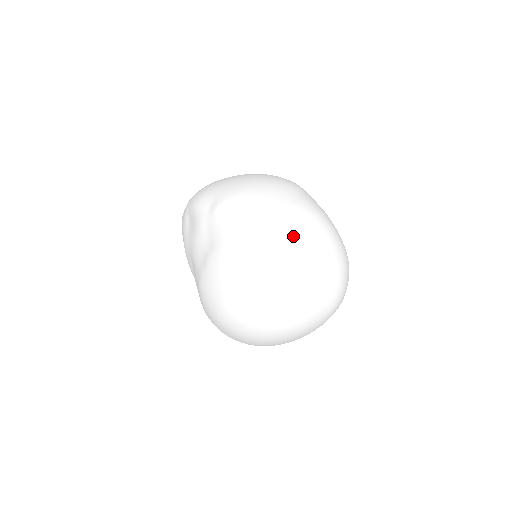
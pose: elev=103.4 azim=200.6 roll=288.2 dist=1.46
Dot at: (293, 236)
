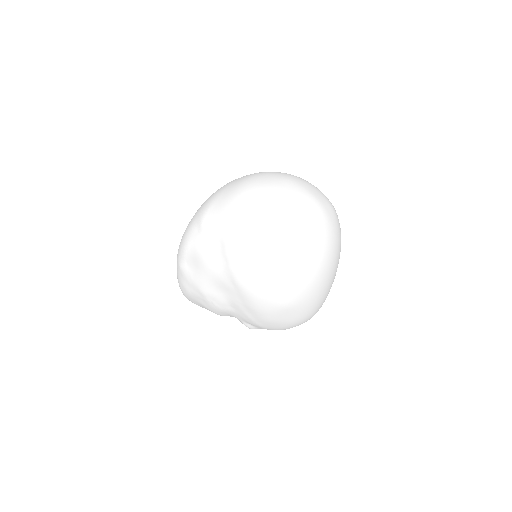
Dot at: (266, 181)
